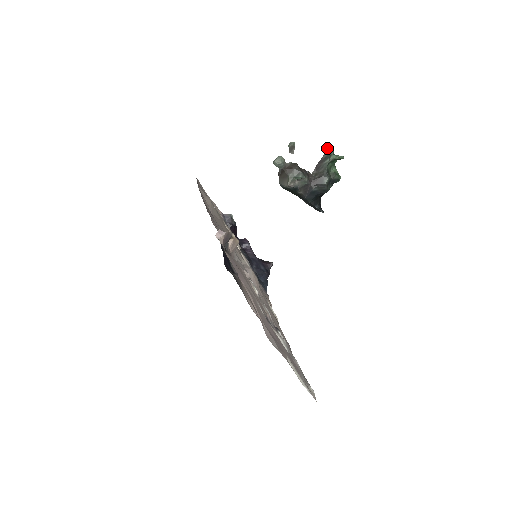
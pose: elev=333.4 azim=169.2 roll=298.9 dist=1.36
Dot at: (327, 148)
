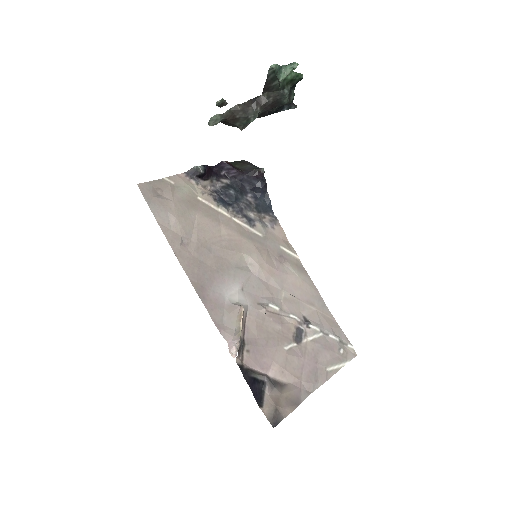
Dot at: (268, 71)
